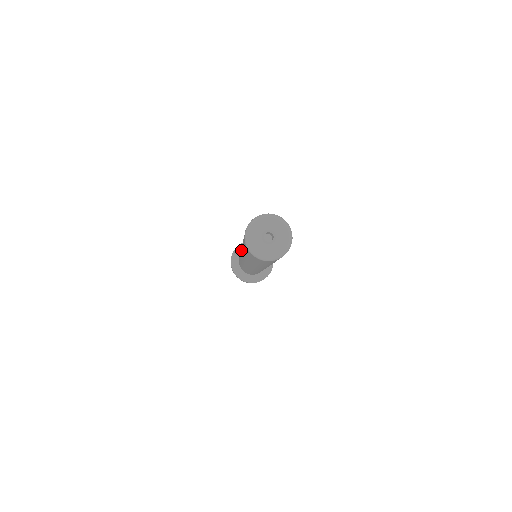
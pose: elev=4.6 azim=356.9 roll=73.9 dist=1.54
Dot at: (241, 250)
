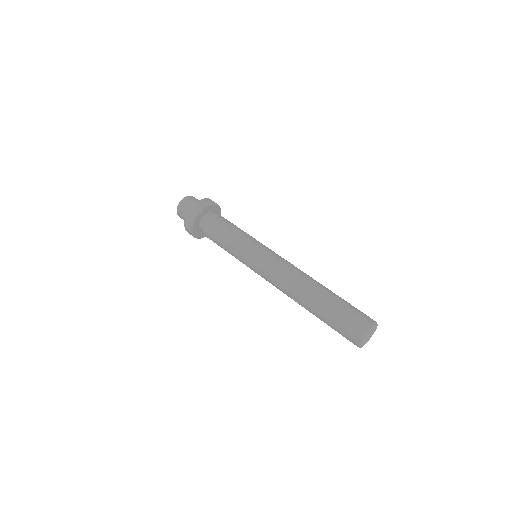
Dot at: occluded
